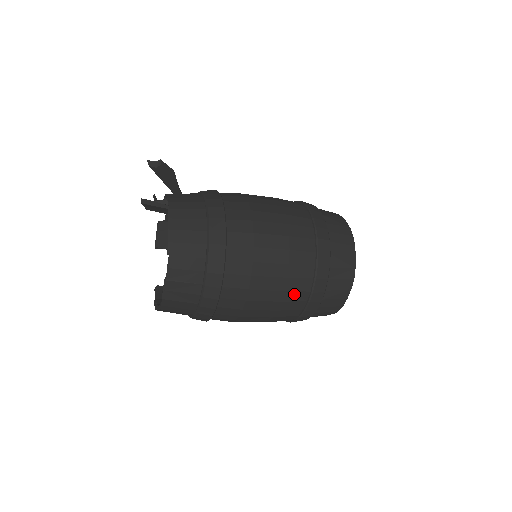
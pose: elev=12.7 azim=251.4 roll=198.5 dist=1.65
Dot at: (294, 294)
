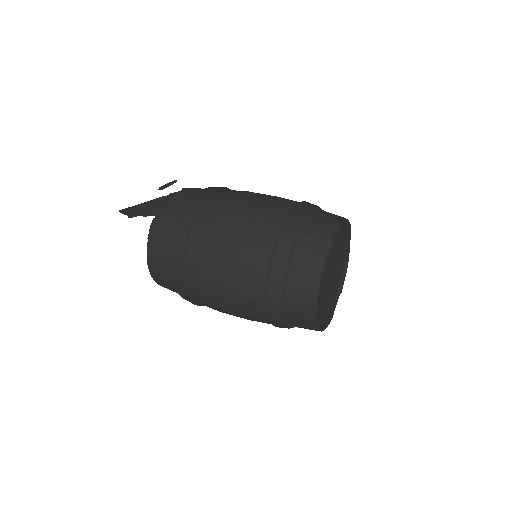
Dot at: occluded
